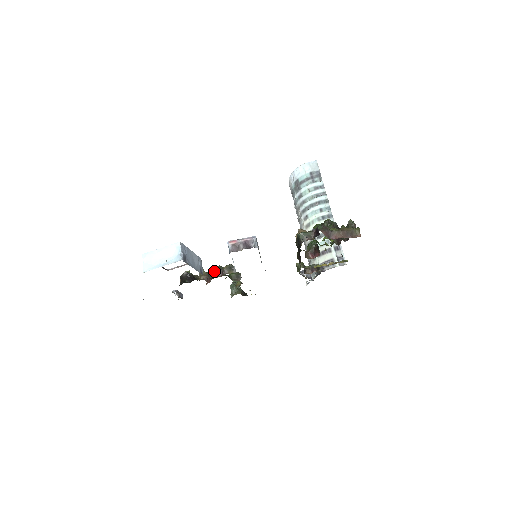
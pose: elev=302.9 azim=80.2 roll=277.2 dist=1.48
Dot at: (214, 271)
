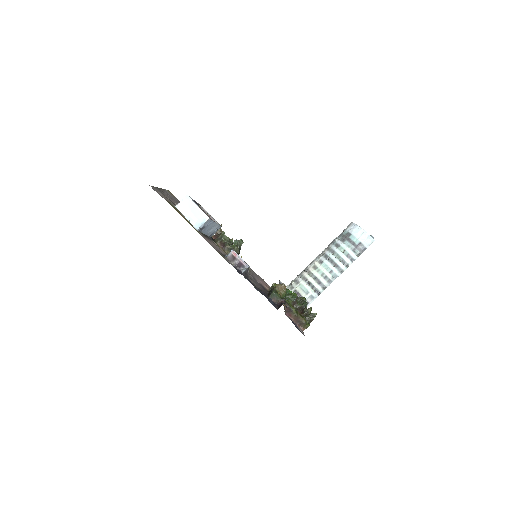
Dot at: (222, 239)
